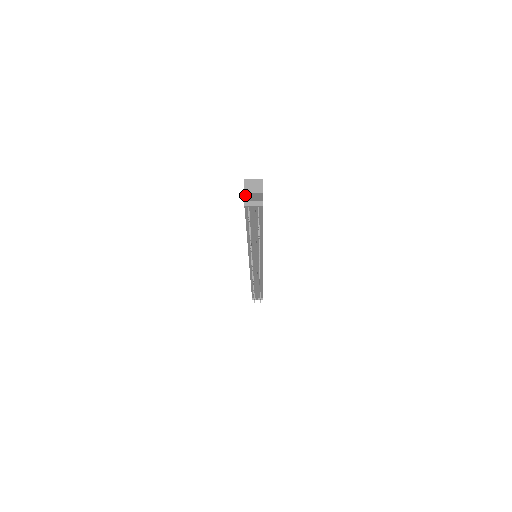
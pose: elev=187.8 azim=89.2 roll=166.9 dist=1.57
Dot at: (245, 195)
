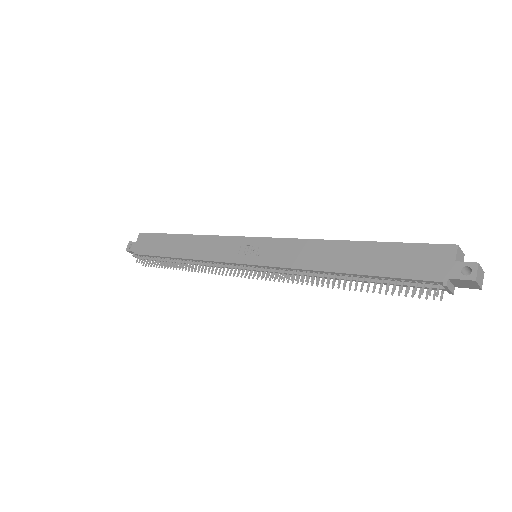
Dot at: (468, 280)
